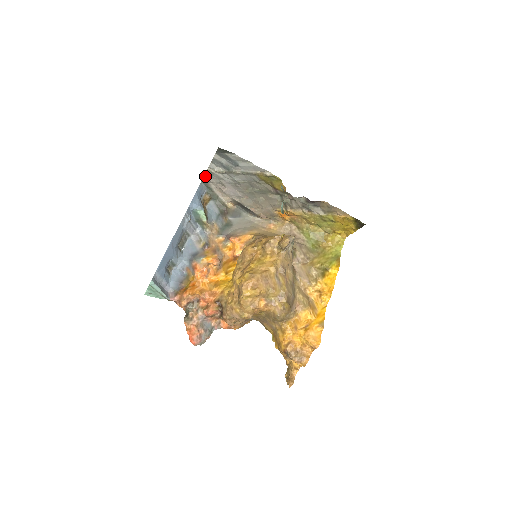
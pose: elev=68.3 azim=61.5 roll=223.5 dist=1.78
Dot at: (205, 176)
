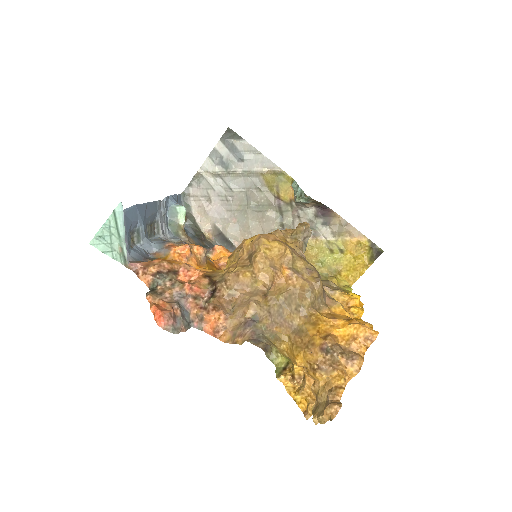
Dot at: (189, 185)
